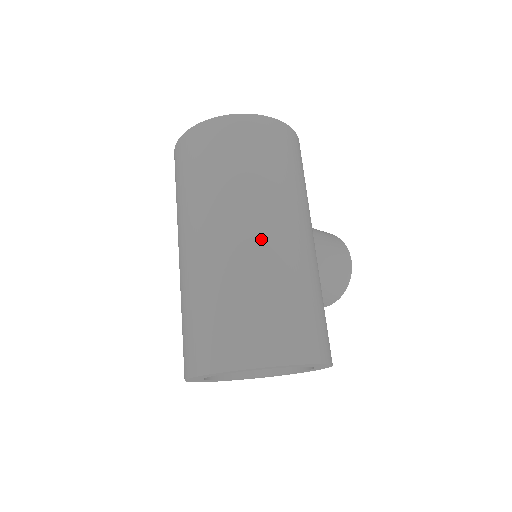
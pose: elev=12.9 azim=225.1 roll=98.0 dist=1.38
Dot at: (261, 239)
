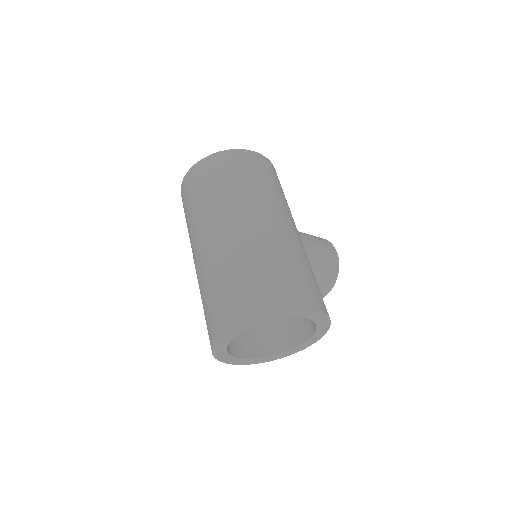
Dot at: (252, 227)
